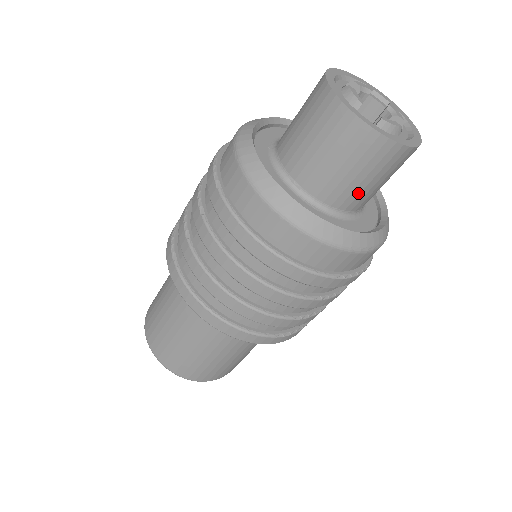
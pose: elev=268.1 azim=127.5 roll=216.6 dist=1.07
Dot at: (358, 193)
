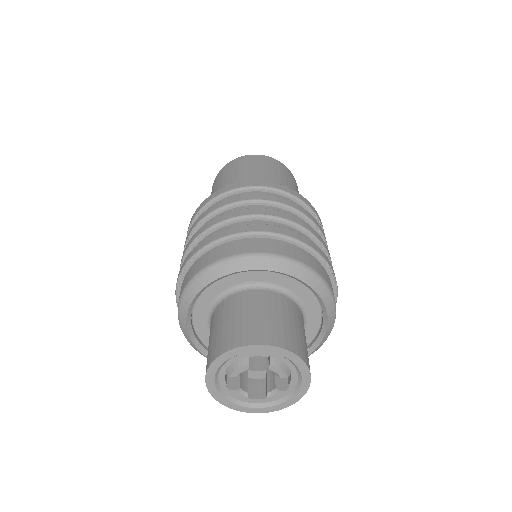
Dot at: occluded
